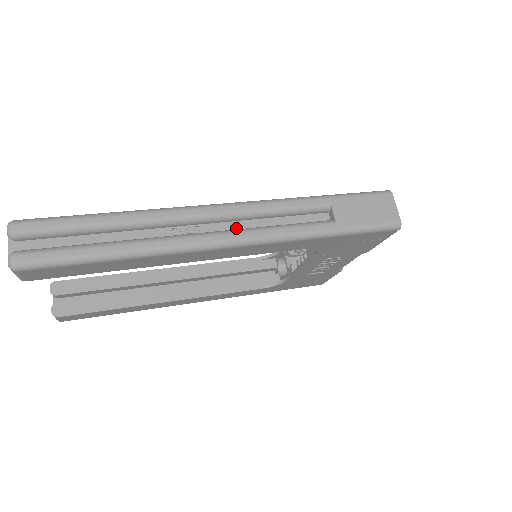
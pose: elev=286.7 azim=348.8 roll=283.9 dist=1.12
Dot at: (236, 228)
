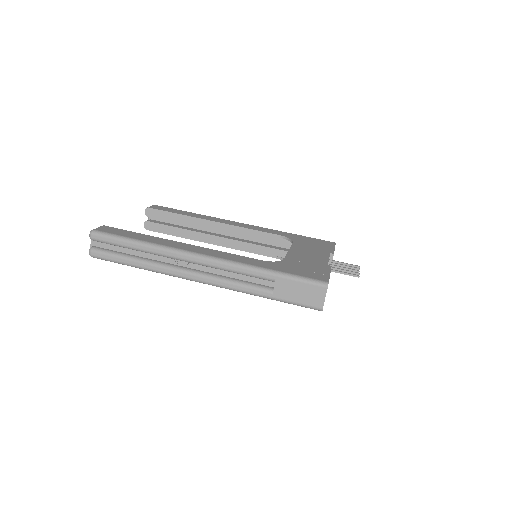
Dot at: (210, 271)
